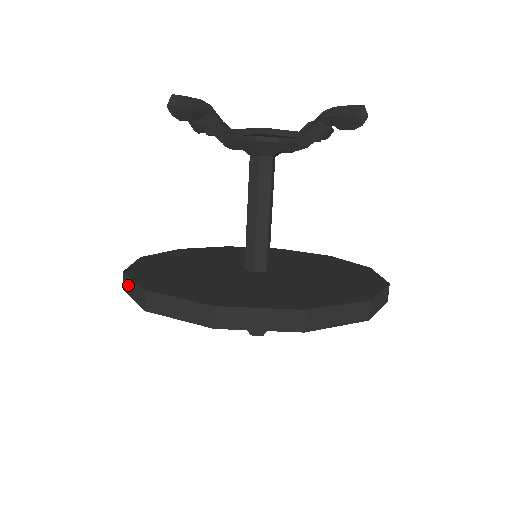
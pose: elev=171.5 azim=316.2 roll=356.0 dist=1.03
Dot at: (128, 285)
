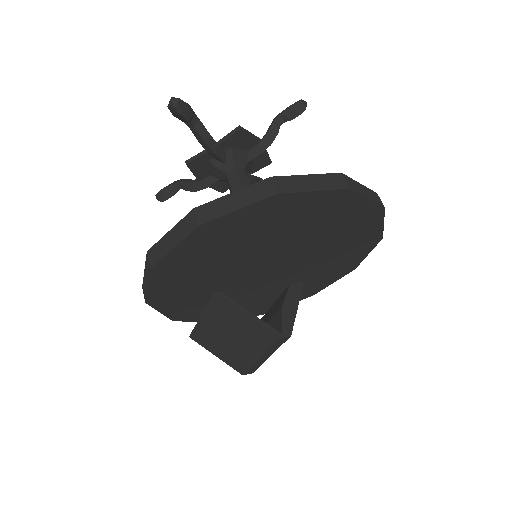
Dot at: (160, 248)
